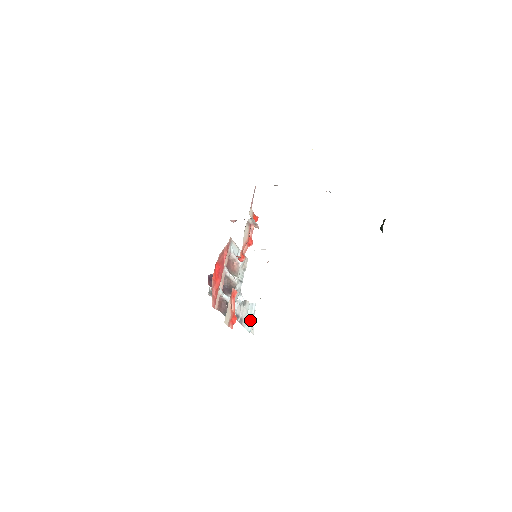
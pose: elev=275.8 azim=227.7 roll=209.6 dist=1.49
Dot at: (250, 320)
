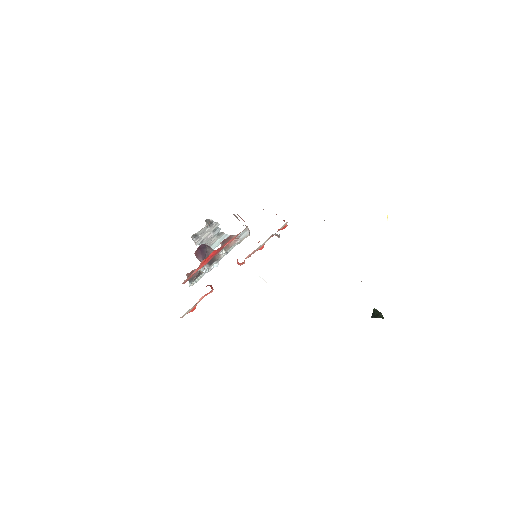
Dot at: (214, 247)
